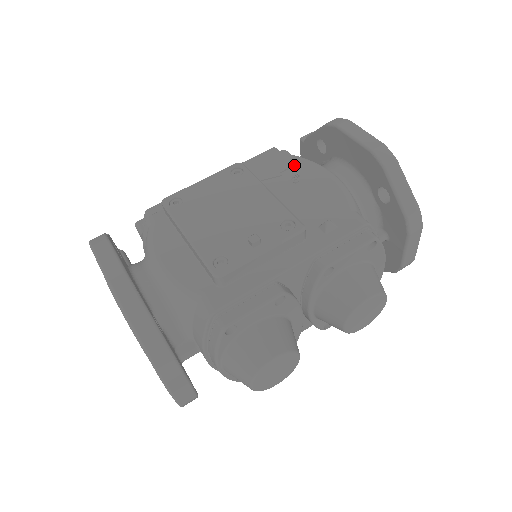
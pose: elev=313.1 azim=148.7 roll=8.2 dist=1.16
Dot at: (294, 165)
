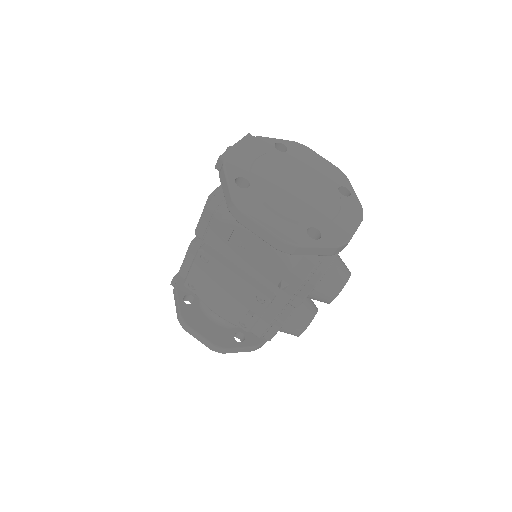
Dot at: (232, 232)
